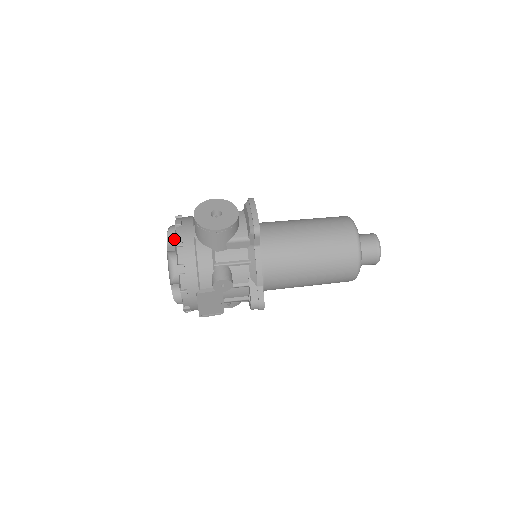
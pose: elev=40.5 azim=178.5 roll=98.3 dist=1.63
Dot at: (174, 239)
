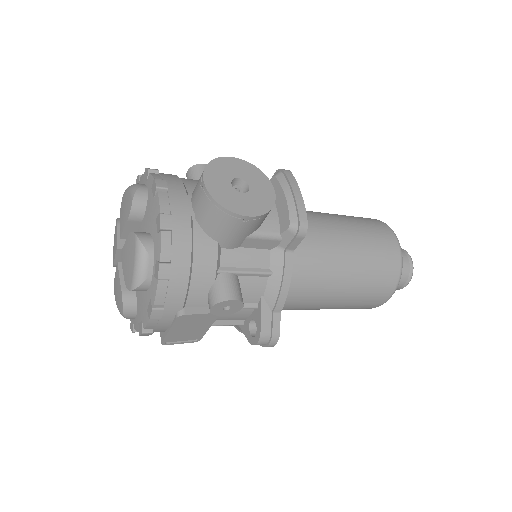
Dot at: (144, 210)
